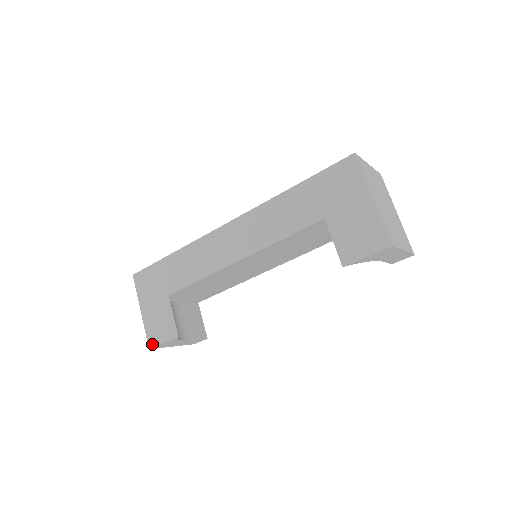
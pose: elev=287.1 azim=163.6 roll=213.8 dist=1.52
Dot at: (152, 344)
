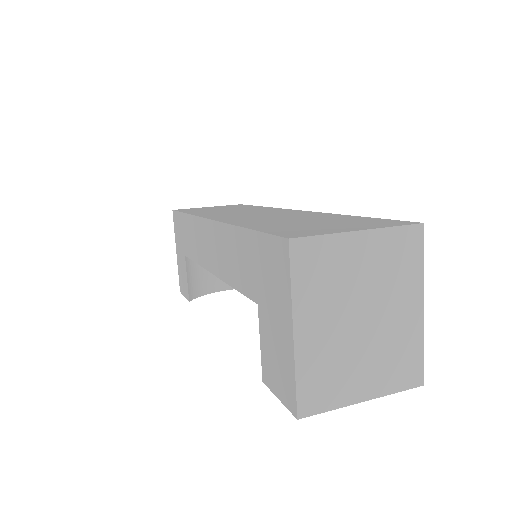
Dot at: (181, 290)
